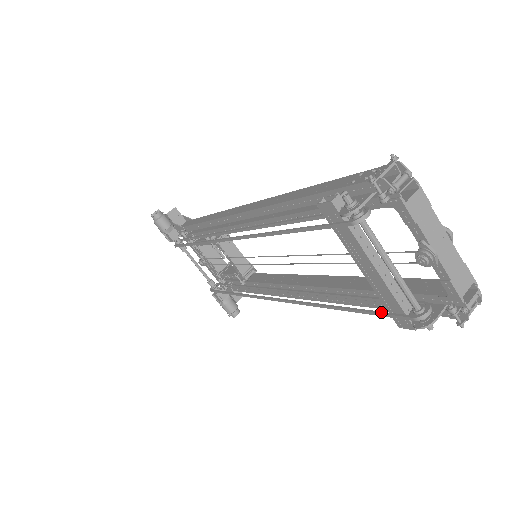
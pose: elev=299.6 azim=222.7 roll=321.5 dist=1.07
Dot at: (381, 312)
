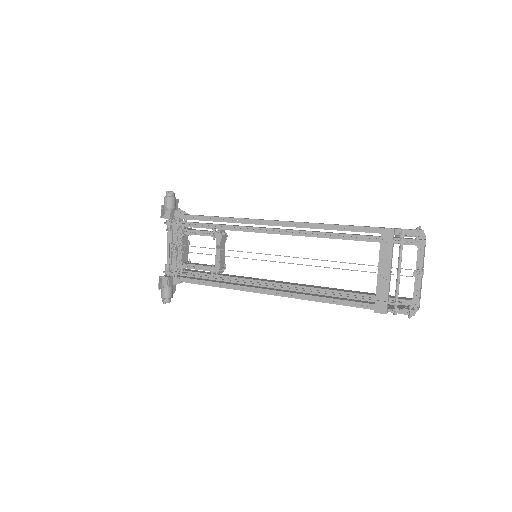
Dot at: occluded
